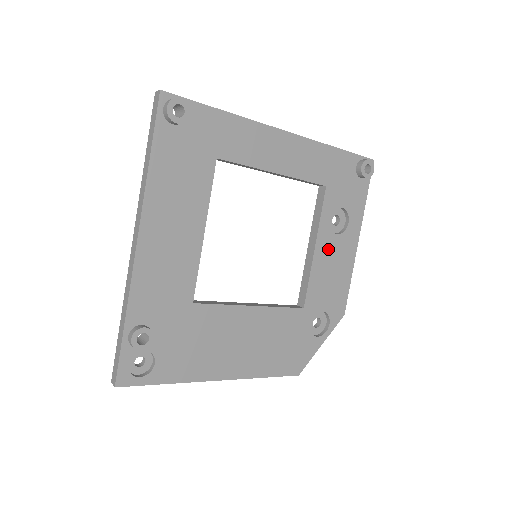
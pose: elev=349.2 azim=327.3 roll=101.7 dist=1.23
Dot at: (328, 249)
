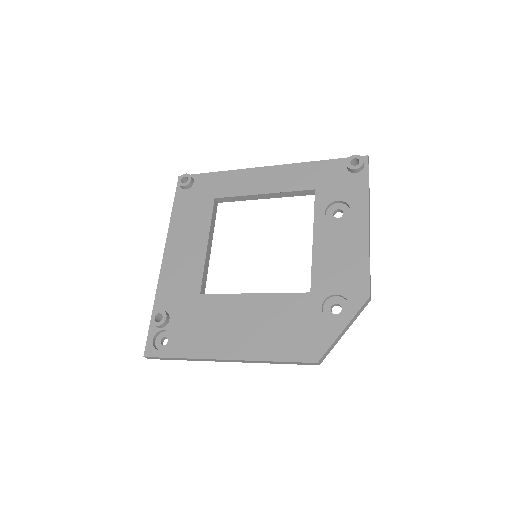
Dot at: (330, 237)
